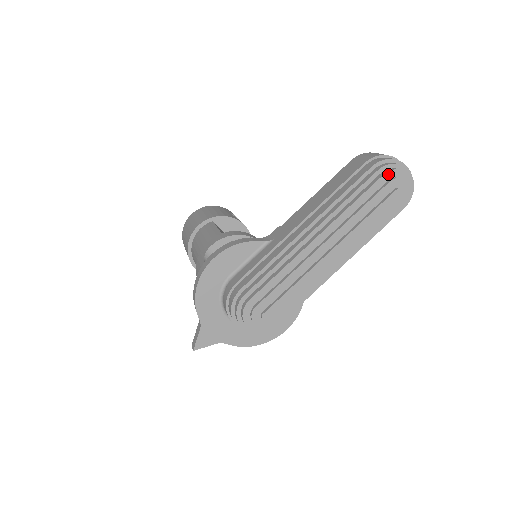
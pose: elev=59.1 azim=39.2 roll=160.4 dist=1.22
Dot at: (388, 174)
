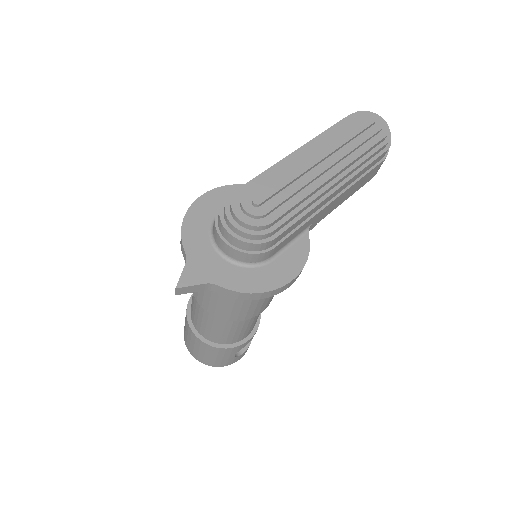
Dot at: (359, 113)
